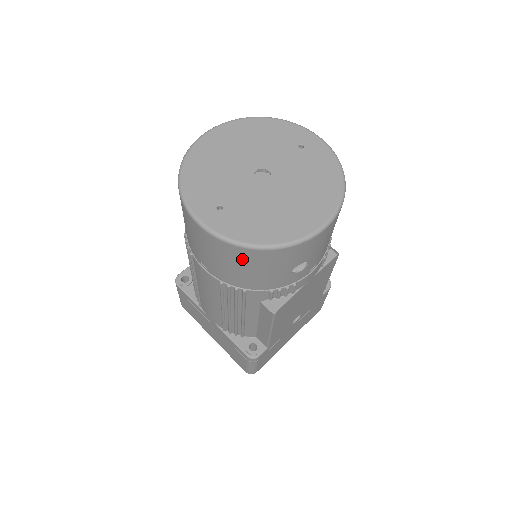
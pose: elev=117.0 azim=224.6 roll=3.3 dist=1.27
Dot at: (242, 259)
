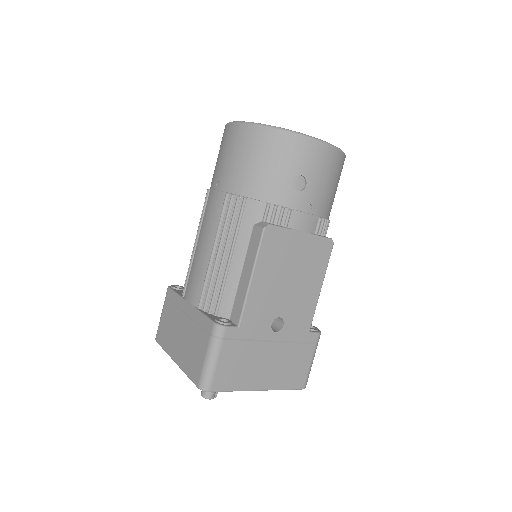
Dot at: (256, 144)
